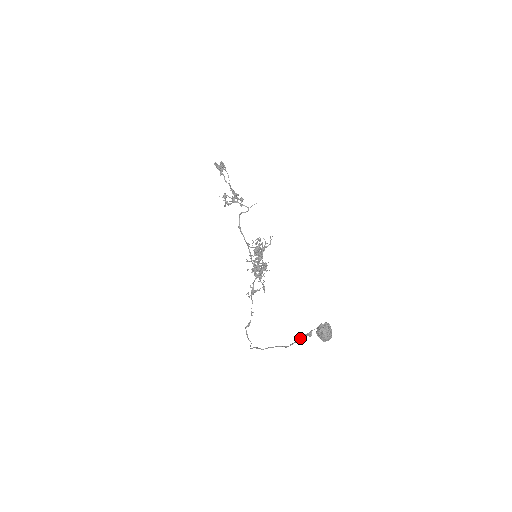
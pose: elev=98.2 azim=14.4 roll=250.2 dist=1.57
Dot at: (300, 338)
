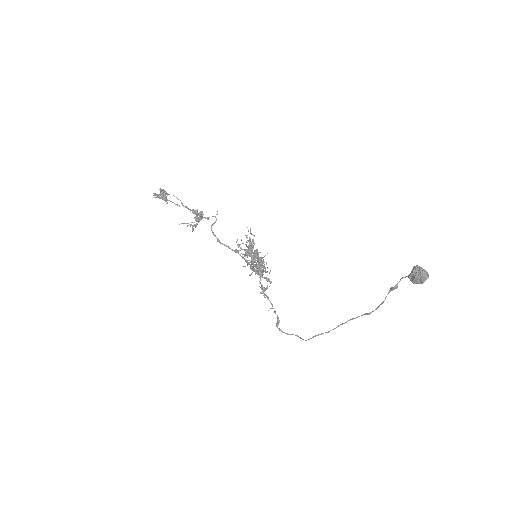
Dot at: occluded
